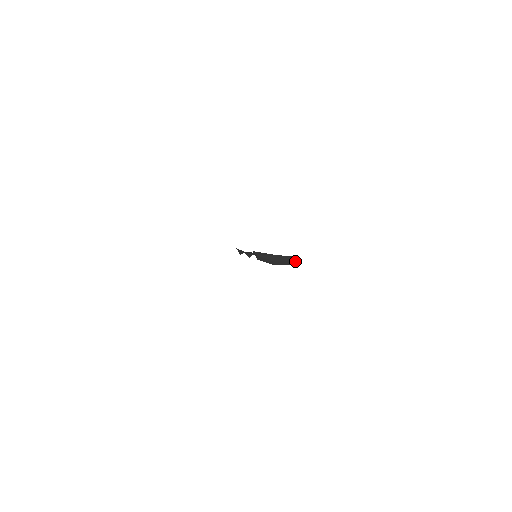
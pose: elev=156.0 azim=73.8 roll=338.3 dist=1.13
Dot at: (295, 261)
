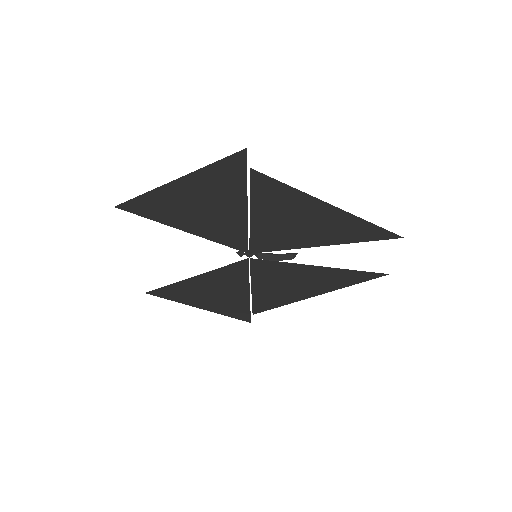
Dot at: (294, 256)
